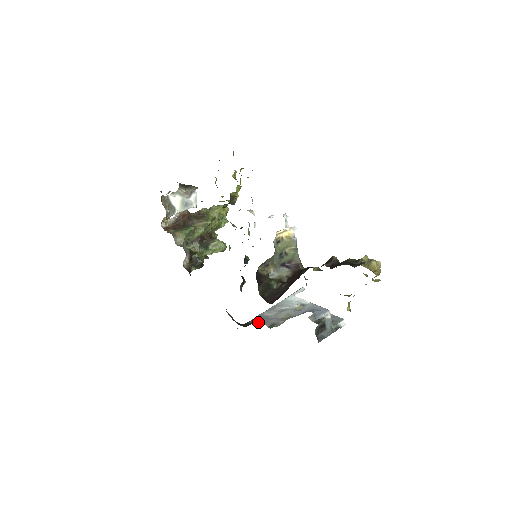
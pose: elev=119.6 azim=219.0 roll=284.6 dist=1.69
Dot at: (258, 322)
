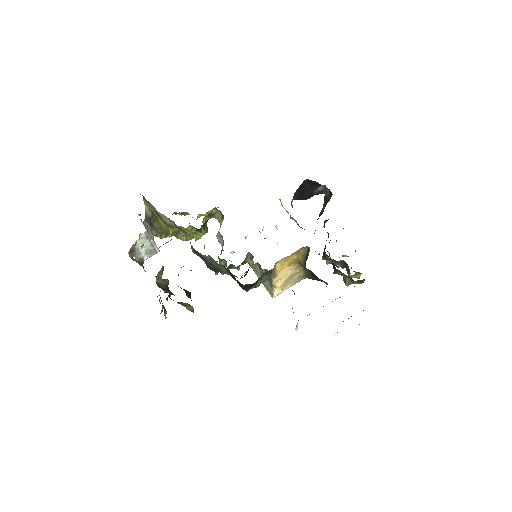
Dot at: occluded
